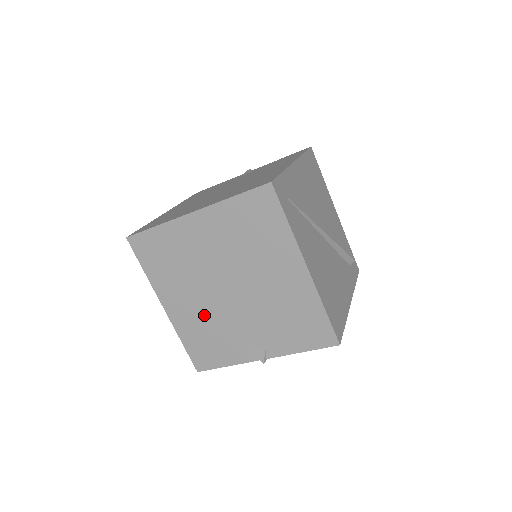
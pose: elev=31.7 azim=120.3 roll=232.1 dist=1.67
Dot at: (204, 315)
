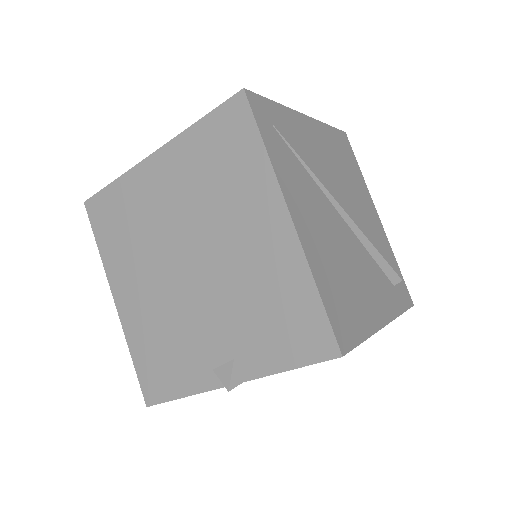
Dot at: (158, 310)
